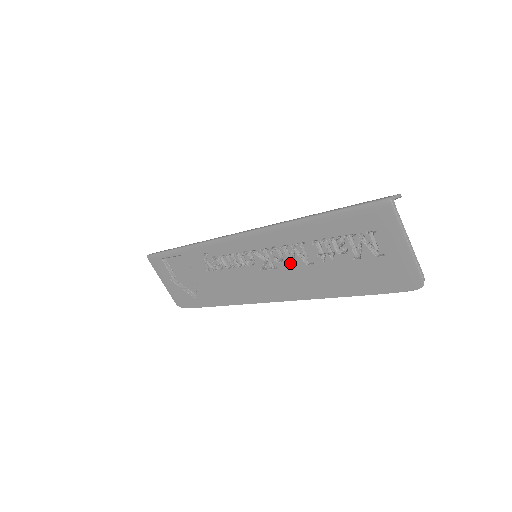
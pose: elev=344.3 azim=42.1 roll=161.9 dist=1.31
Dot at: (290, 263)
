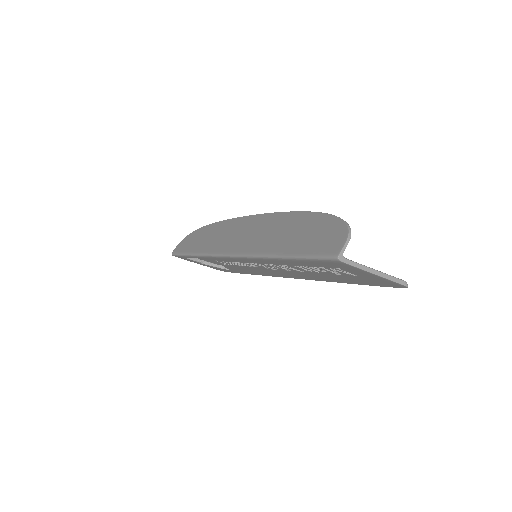
Dot at: (286, 269)
